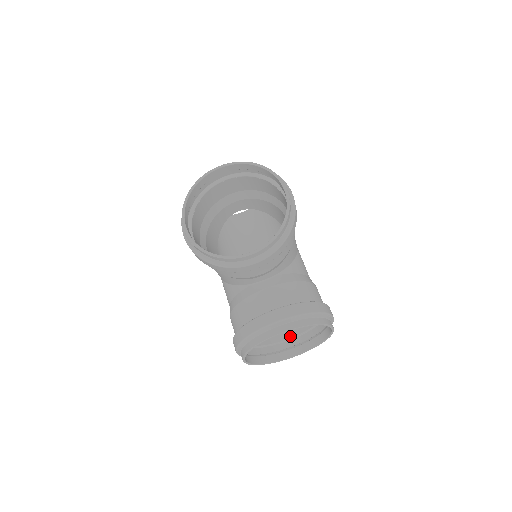
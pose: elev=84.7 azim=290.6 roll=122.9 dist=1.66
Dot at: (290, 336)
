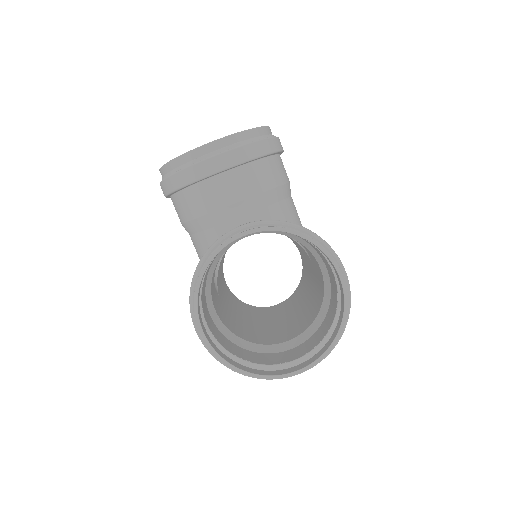
Dot at: (298, 357)
